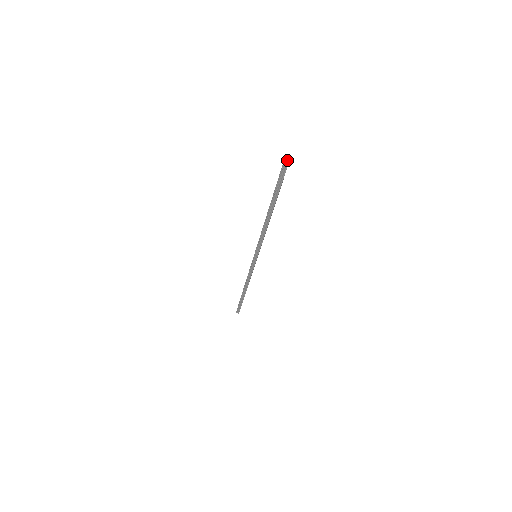
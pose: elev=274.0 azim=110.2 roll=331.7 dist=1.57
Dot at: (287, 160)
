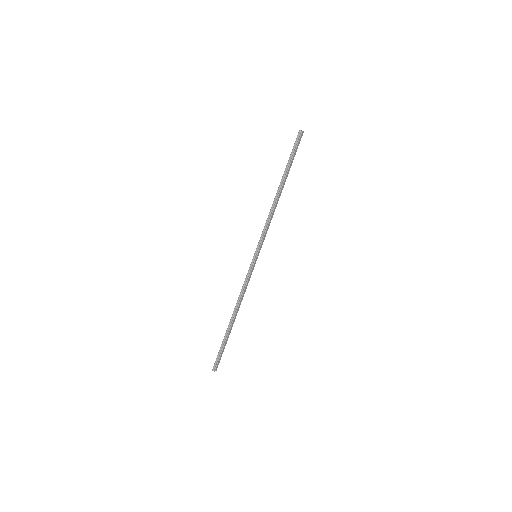
Dot at: (301, 131)
